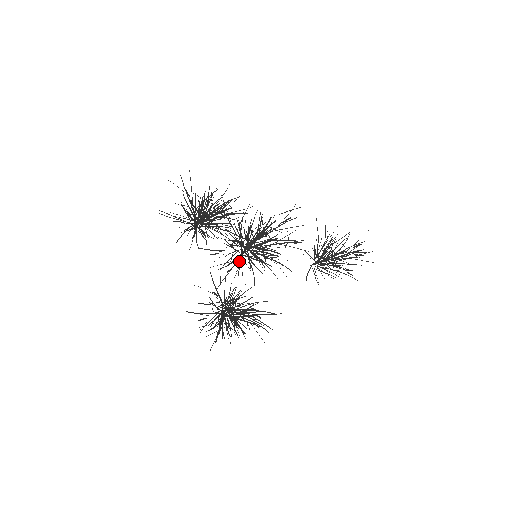
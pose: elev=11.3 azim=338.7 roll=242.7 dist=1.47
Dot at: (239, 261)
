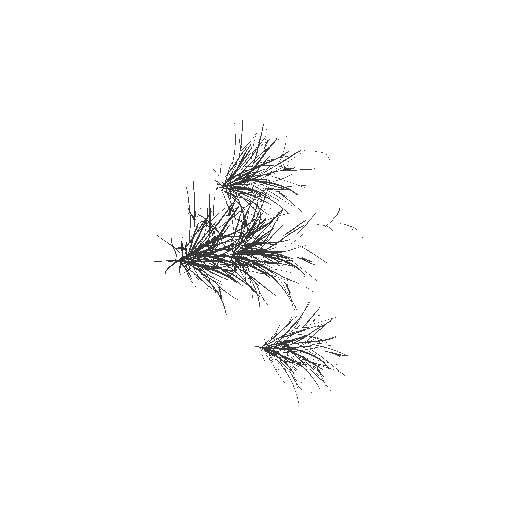
Dot at: occluded
